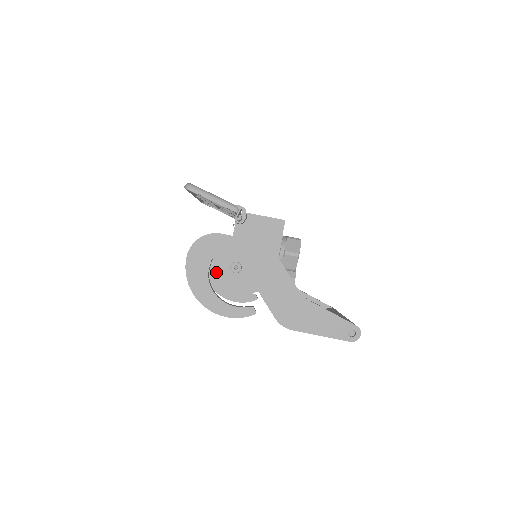
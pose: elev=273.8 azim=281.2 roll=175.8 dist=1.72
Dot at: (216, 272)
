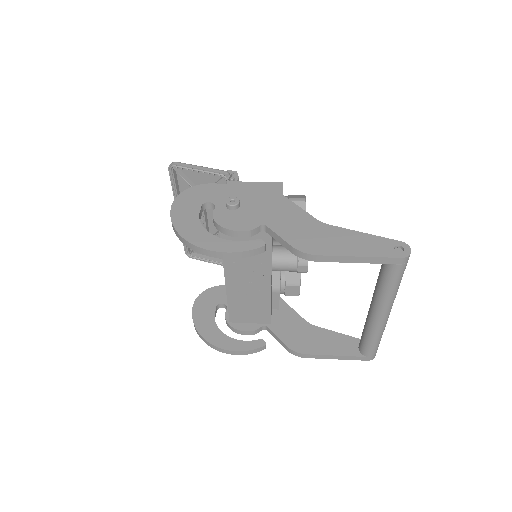
Dot at: (208, 321)
